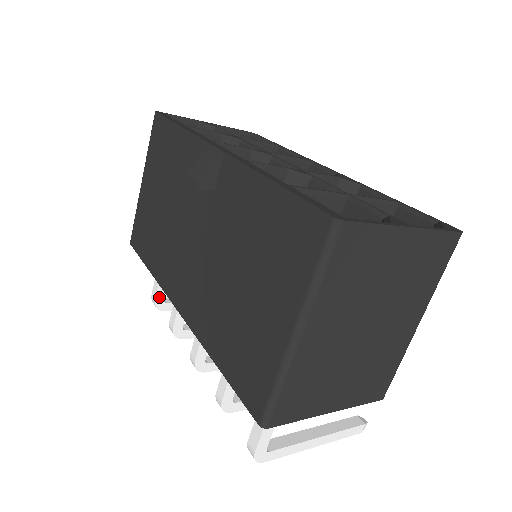
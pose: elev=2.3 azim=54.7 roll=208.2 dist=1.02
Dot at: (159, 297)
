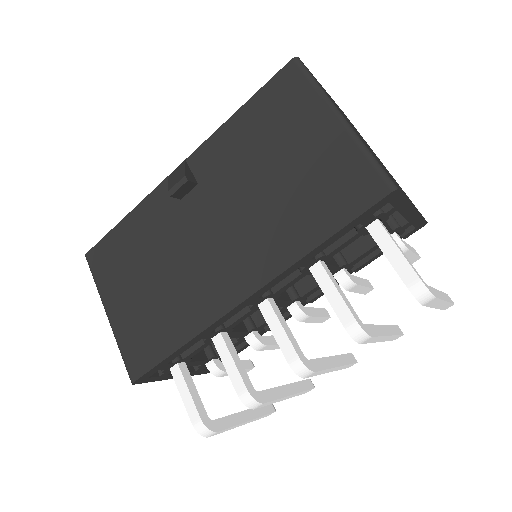
Dot at: (202, 414)
